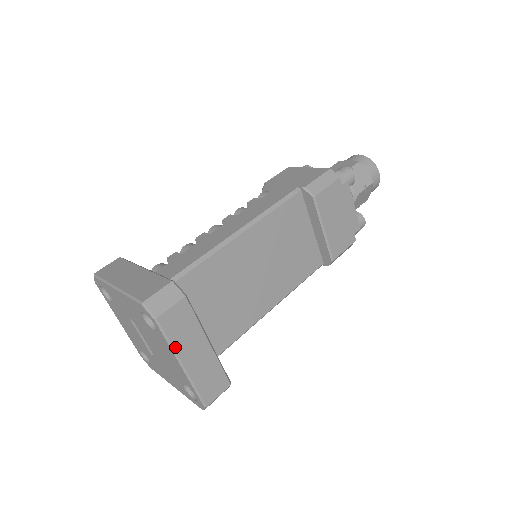
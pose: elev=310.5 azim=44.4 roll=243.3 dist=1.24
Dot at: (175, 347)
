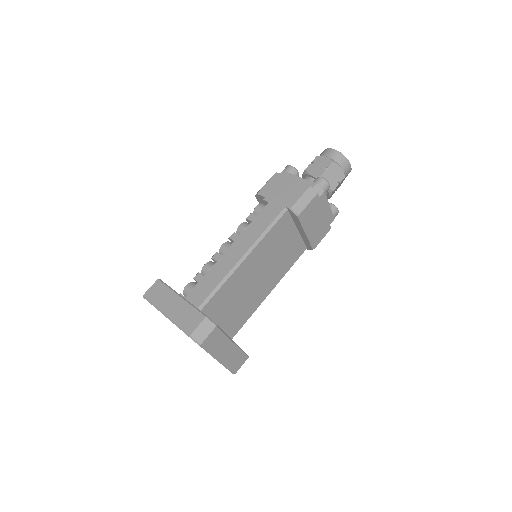
Dot at: (213, 354)
